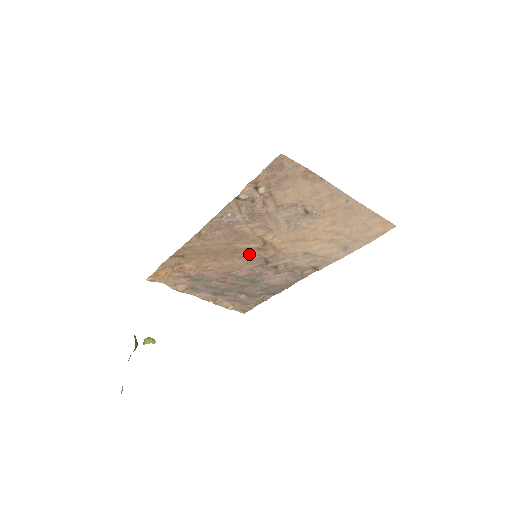
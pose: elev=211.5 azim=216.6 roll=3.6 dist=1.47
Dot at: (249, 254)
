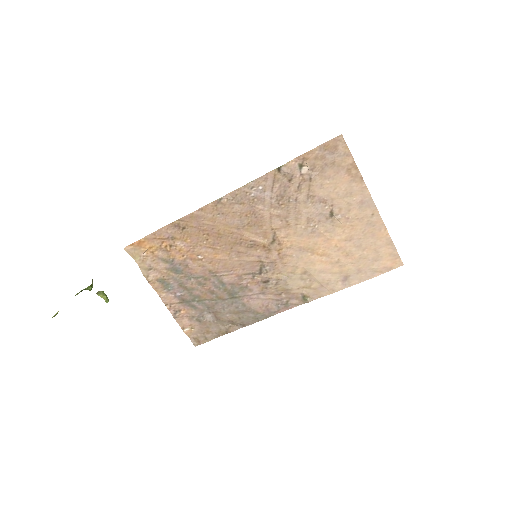
Dot at: (250, 251)
